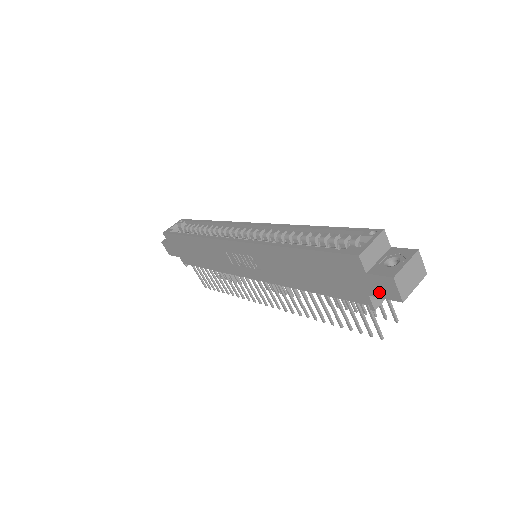
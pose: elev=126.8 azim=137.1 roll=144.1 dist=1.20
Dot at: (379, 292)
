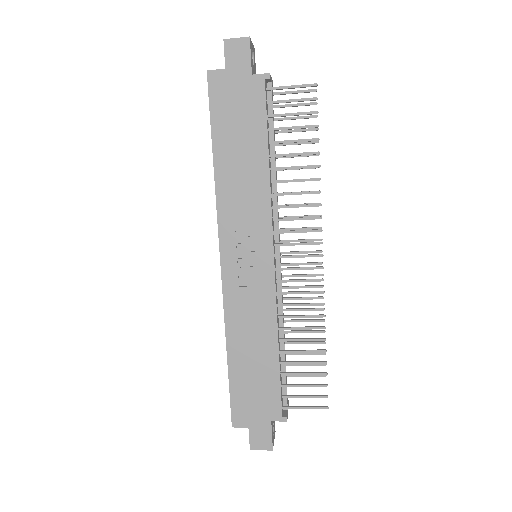
Dot at: (244, 60)
